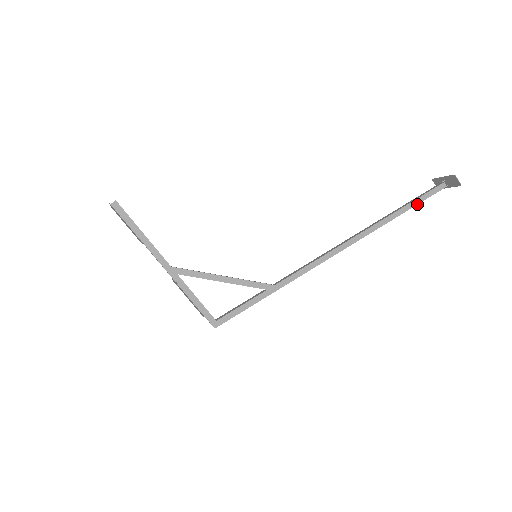
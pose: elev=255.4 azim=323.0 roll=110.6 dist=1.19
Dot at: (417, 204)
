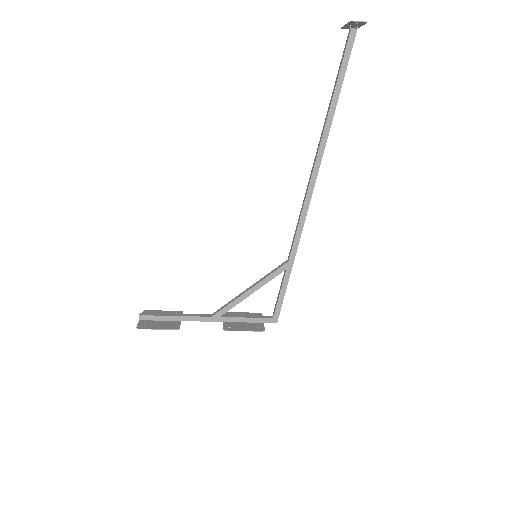
Dot at: (343, 80)
